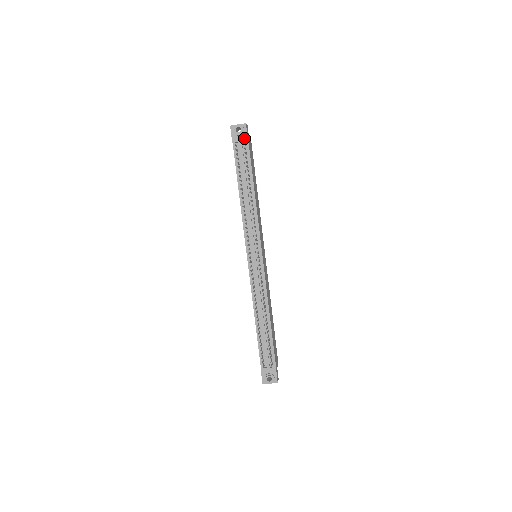
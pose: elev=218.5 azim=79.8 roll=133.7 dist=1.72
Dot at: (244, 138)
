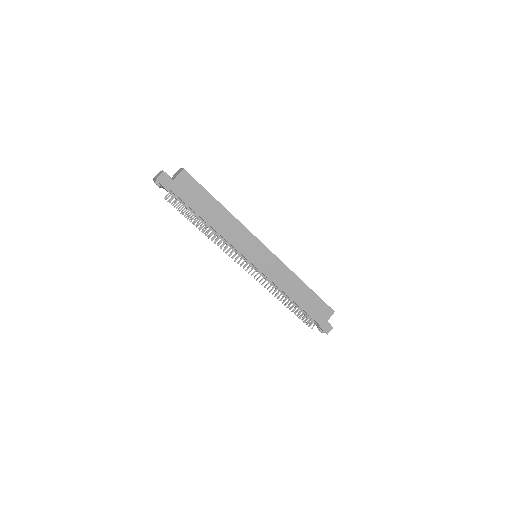
Dot at: (166, 190)
